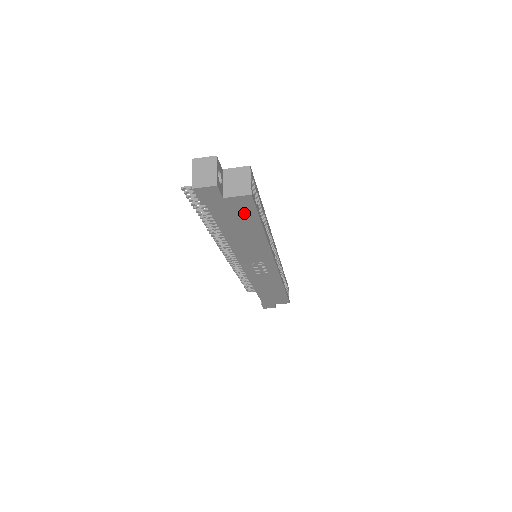
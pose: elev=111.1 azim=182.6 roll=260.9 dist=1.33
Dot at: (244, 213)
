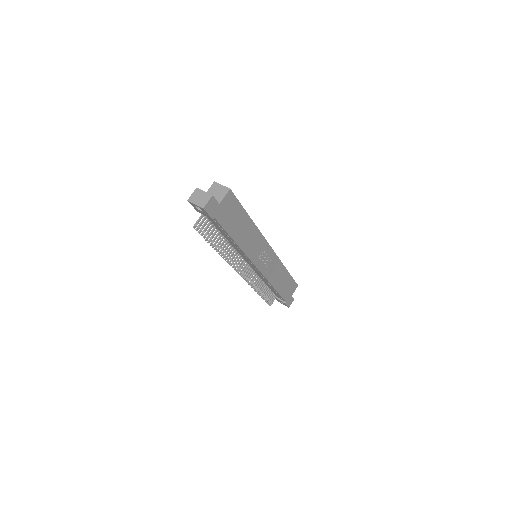
Dot at: (234, 209)
